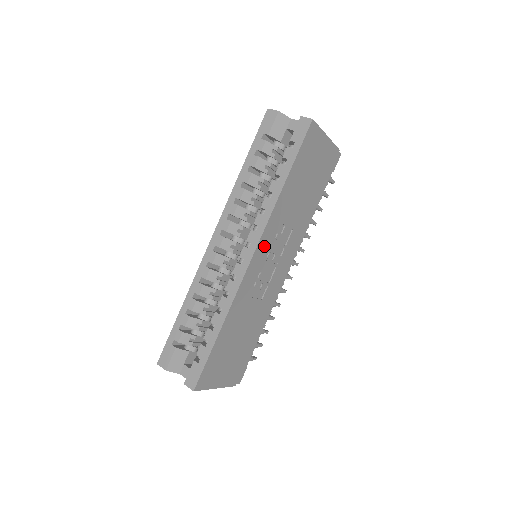
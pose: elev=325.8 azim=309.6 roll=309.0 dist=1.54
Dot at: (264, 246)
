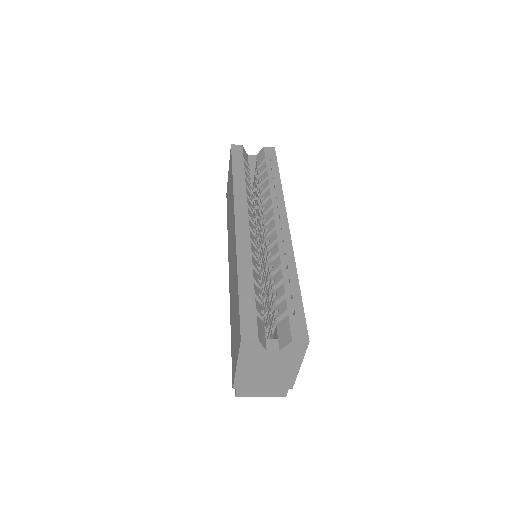
Dot at: occluded
